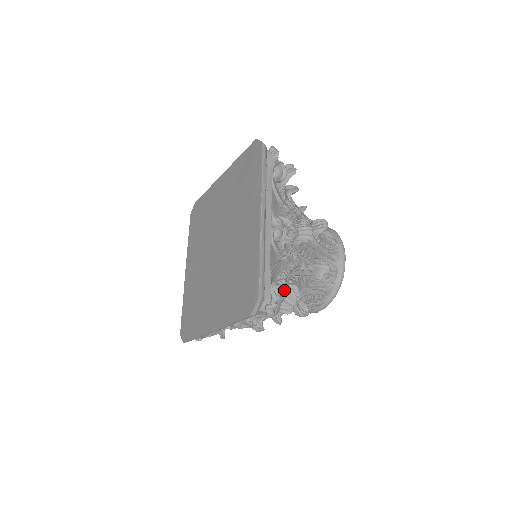
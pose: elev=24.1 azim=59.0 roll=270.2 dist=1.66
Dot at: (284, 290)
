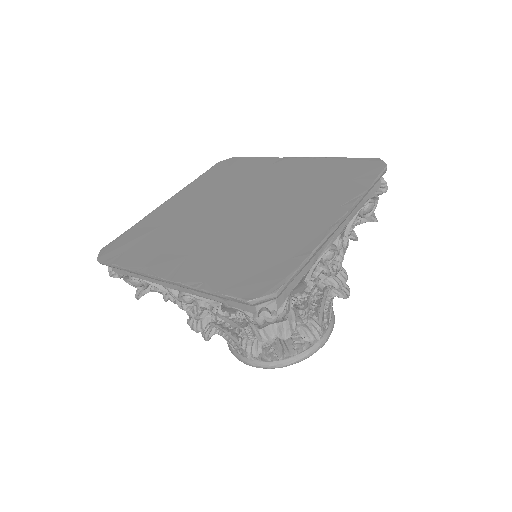
Dot at: occluded
